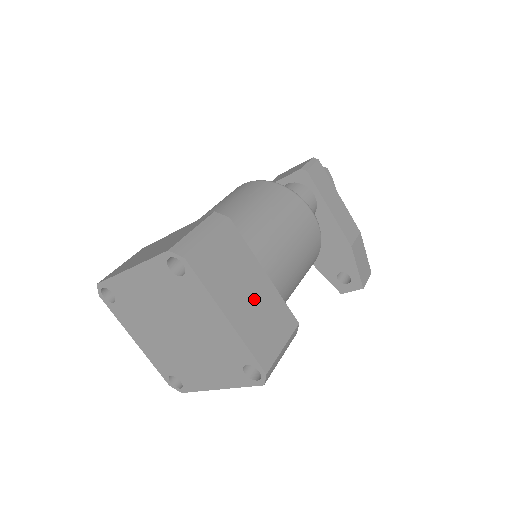
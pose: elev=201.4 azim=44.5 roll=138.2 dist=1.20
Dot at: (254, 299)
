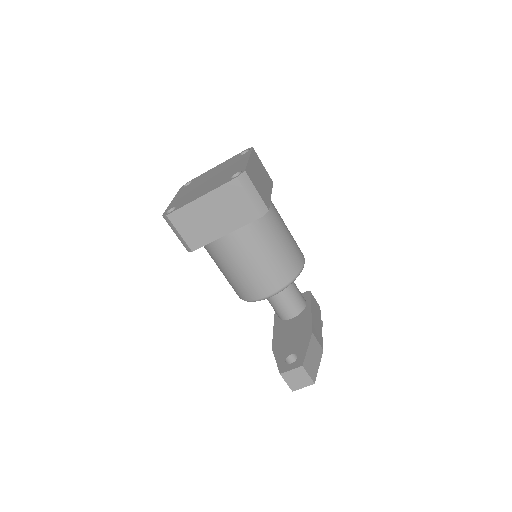
Dot at: (261, 180)
